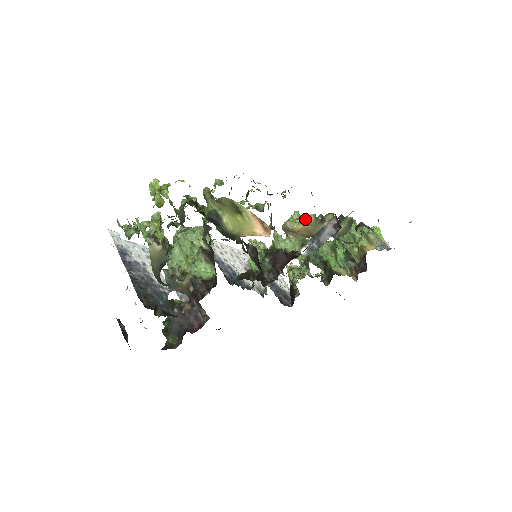
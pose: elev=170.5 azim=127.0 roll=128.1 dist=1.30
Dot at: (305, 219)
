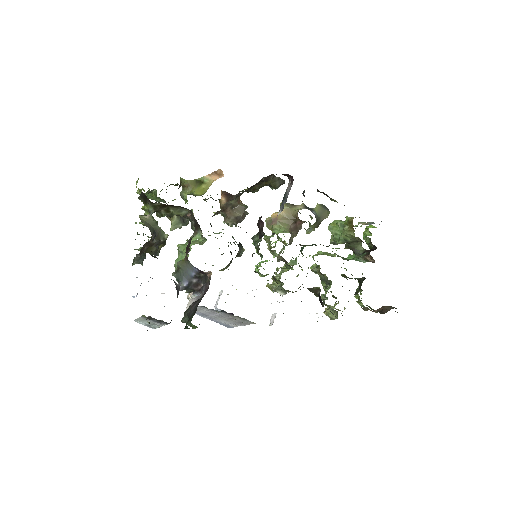
Dot at: occluded
